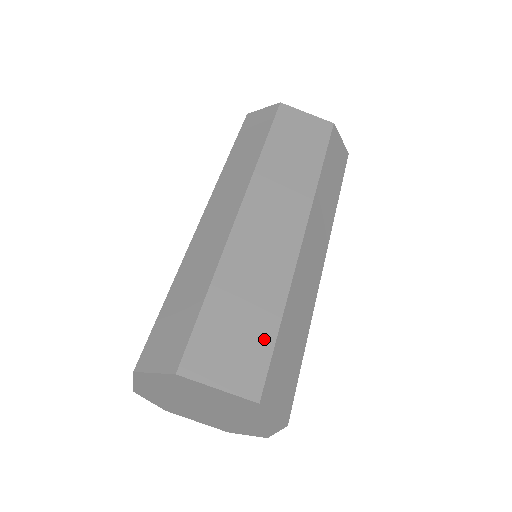
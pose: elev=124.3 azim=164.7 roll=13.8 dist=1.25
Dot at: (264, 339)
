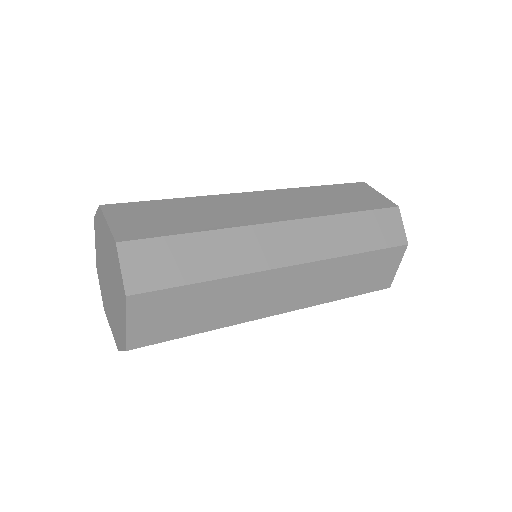
Dot at: (169, 229)
